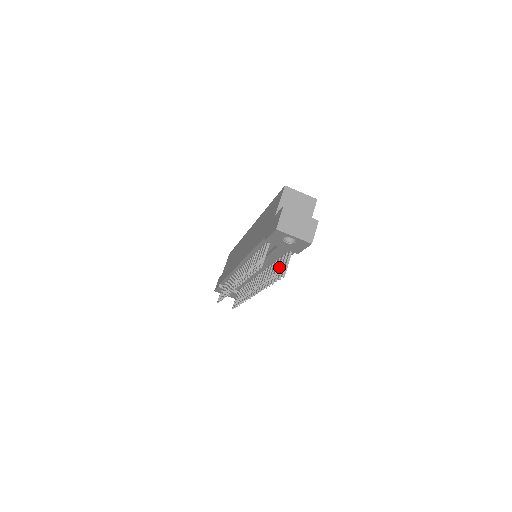
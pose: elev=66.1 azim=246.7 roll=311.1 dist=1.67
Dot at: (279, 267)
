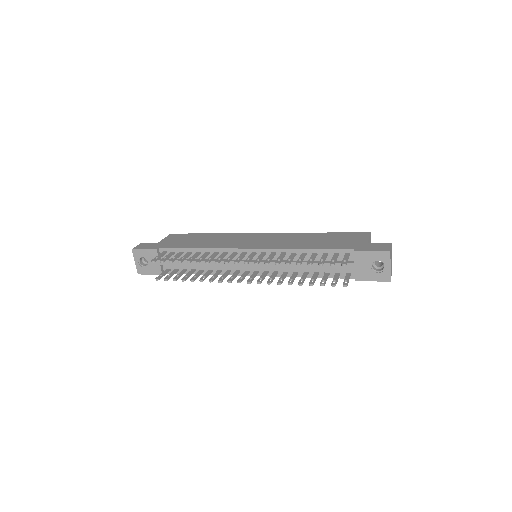
Dot at: (327, 278)
